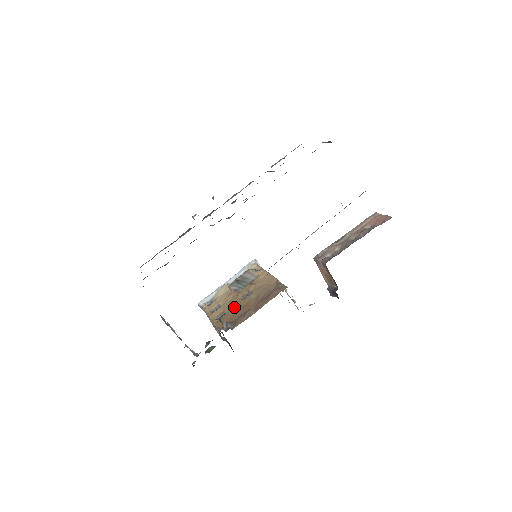
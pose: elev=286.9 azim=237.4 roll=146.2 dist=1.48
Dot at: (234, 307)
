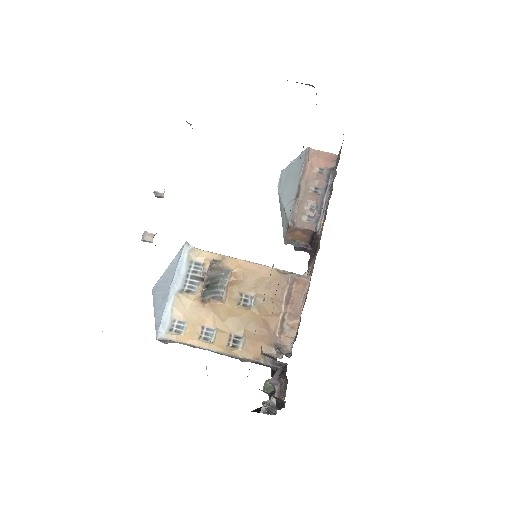
Dot at: (247, 323)
